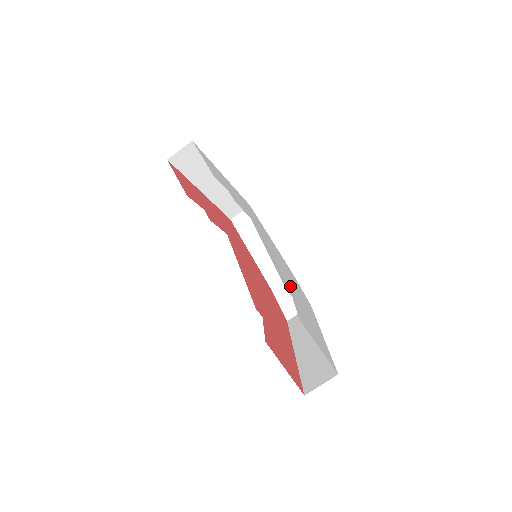
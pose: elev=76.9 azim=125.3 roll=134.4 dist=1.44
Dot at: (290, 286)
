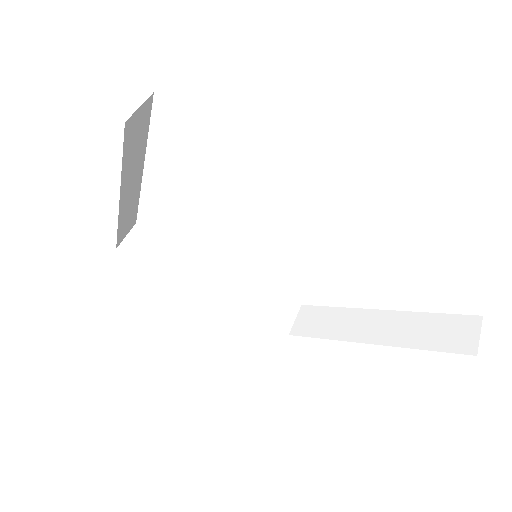
Dot at: occluded
